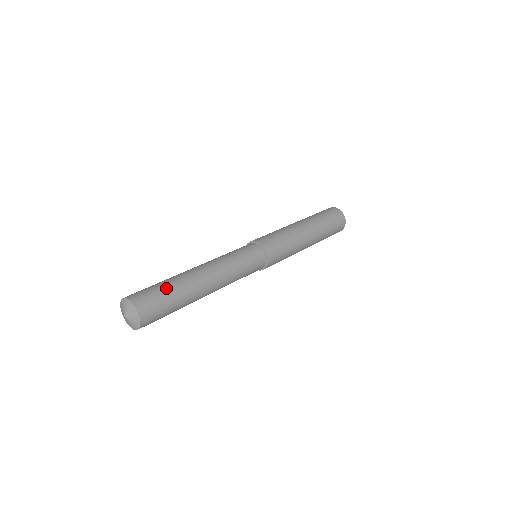
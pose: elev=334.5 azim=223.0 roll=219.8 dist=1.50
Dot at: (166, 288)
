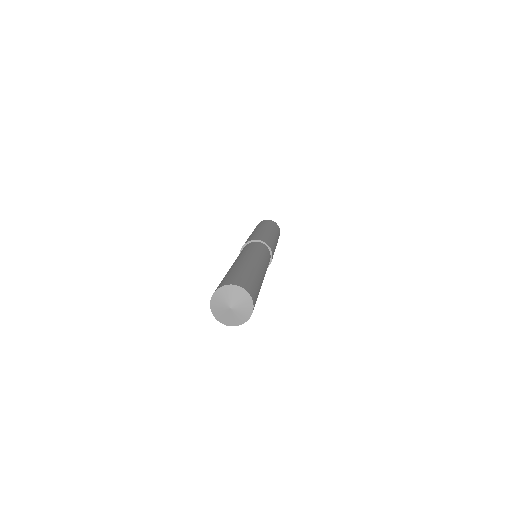
Dot at: (239, 272)
